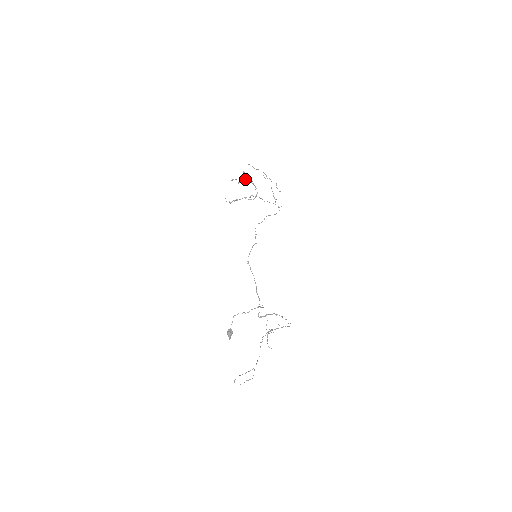
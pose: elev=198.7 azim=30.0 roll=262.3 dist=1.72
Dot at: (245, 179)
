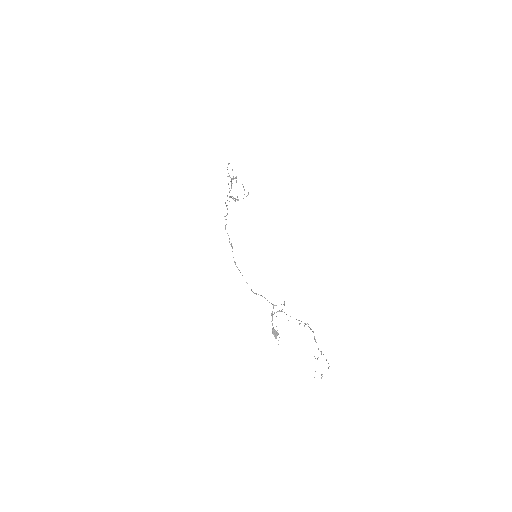
Dot at: (233, 178)
